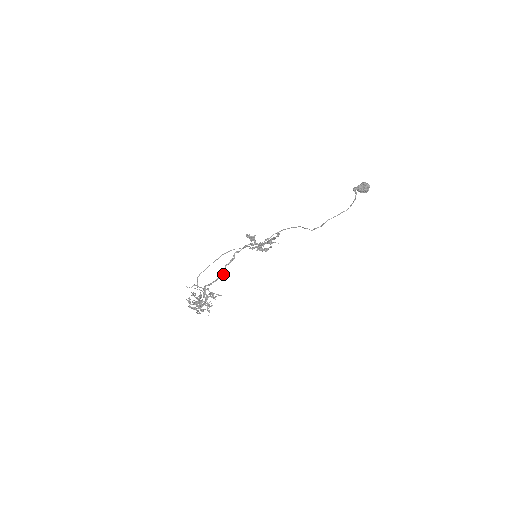
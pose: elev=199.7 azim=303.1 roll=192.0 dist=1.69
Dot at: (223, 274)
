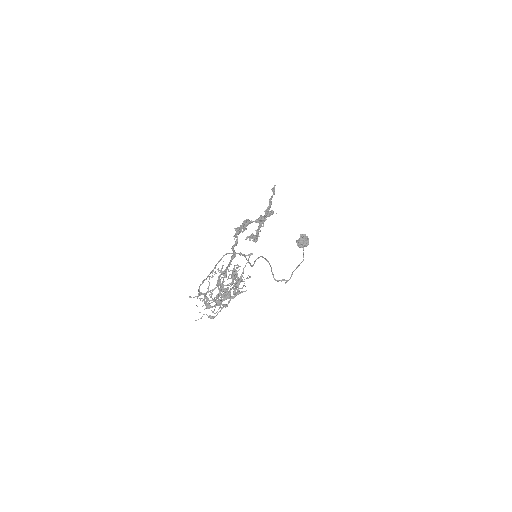
Dot at: (235, 254)
